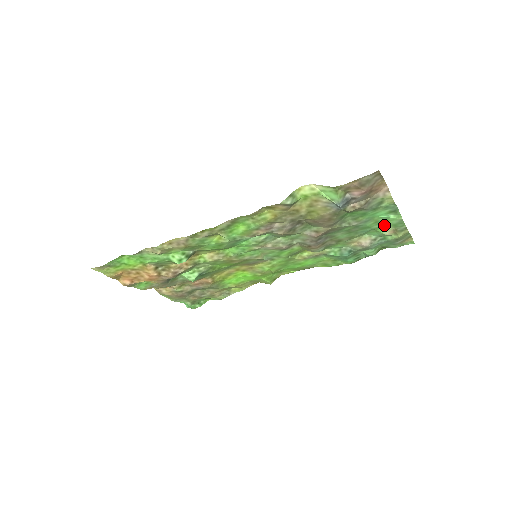
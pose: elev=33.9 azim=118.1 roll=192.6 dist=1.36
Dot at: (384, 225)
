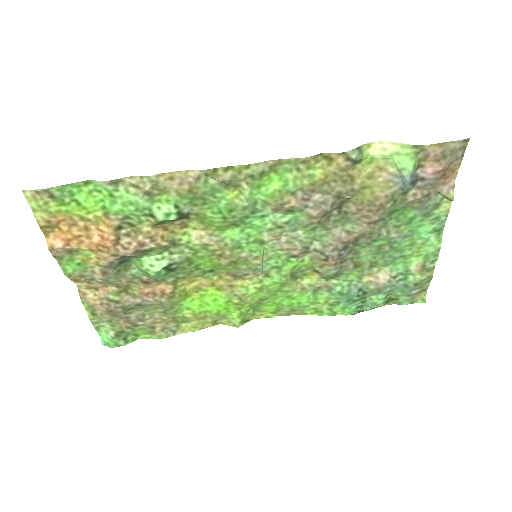
Dot at: (416, 253)
